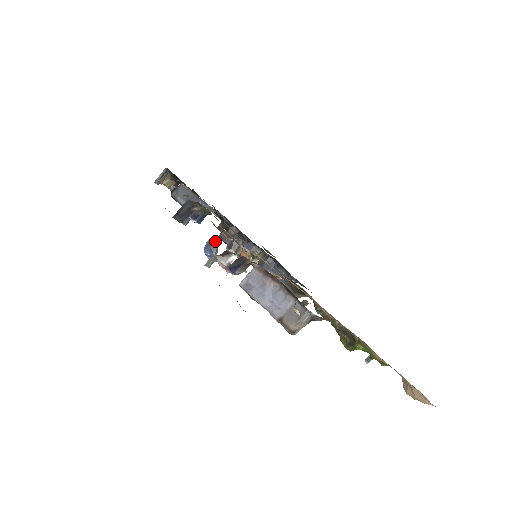
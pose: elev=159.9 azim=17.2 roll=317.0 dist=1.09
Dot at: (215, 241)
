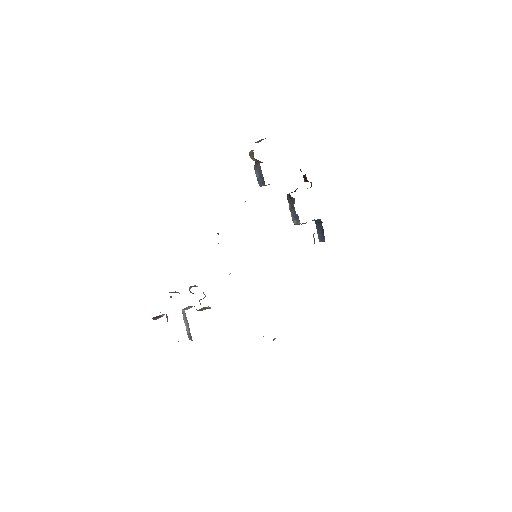
Dot at: (170, 296)
